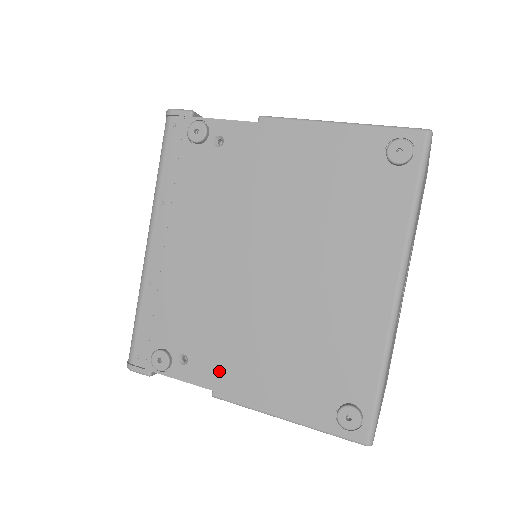
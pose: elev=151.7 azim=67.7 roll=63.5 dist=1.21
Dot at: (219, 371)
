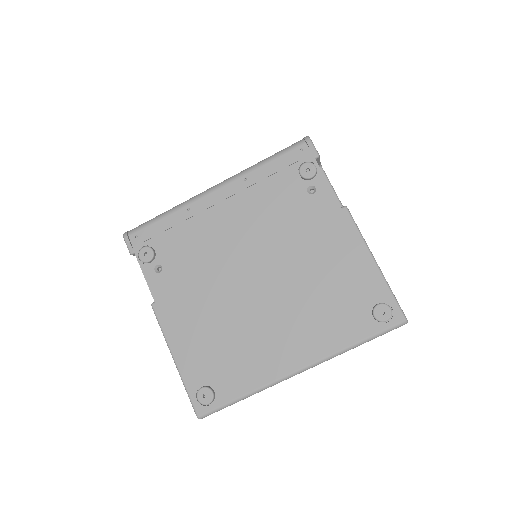
Dot at: (170, 297)
